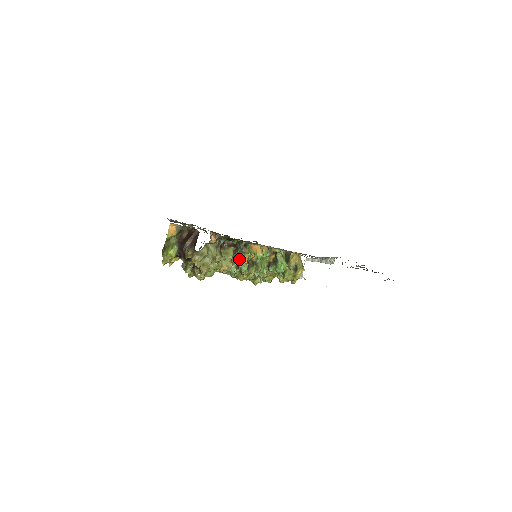
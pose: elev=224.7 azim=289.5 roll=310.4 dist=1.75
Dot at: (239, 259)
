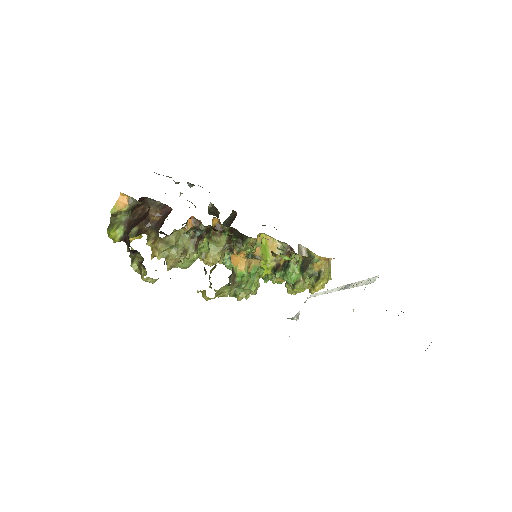
Dot at: (215, 265)
